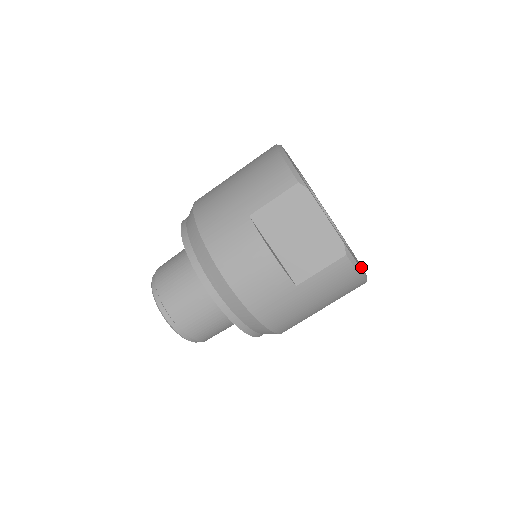
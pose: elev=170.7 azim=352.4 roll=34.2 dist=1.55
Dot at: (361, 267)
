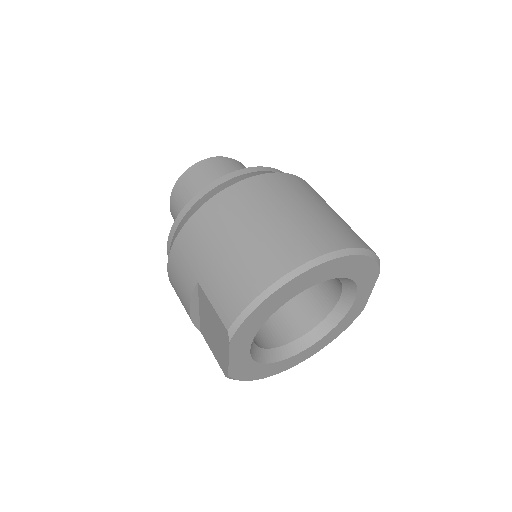
Dot at: (283, 366)
